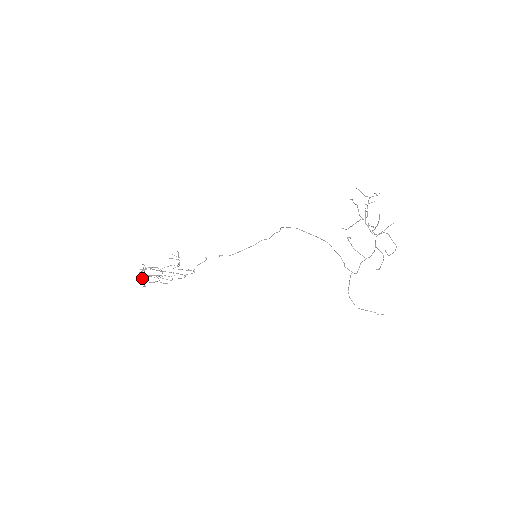
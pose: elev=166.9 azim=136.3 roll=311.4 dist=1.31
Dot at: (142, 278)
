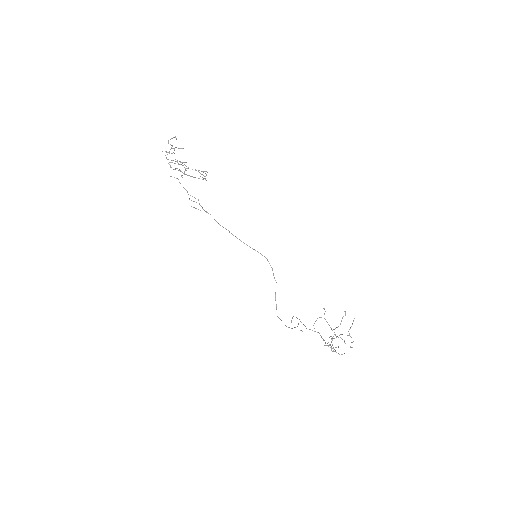
Dot at: occluded
